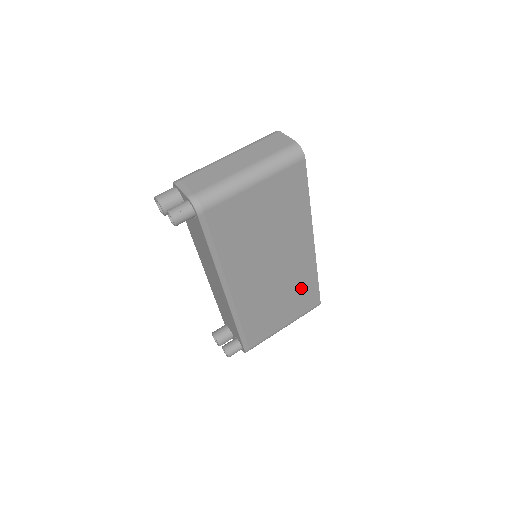
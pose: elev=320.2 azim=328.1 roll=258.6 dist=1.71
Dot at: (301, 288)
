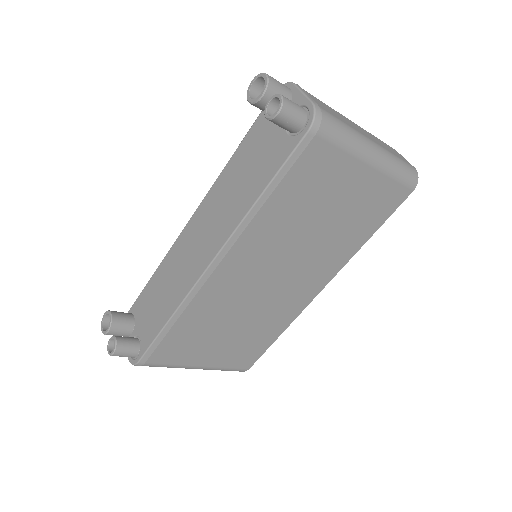
Dot at: (258, 334)
